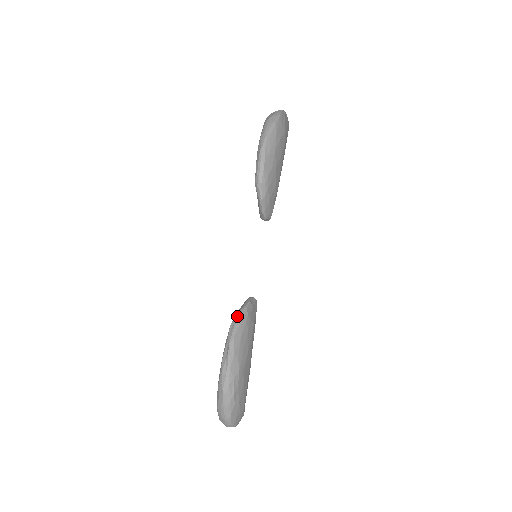
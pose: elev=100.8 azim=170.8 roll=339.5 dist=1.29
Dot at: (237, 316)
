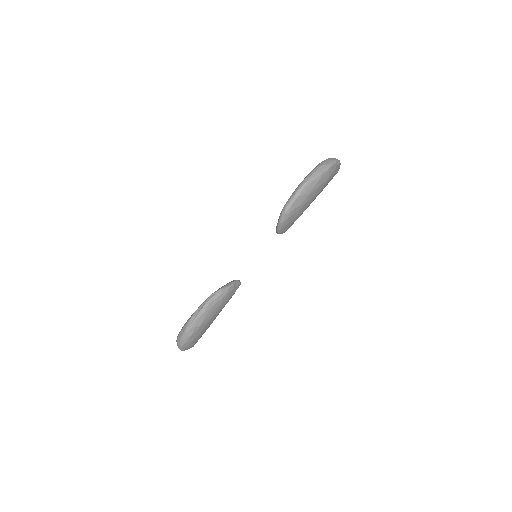
Dot at: (219, 291)
